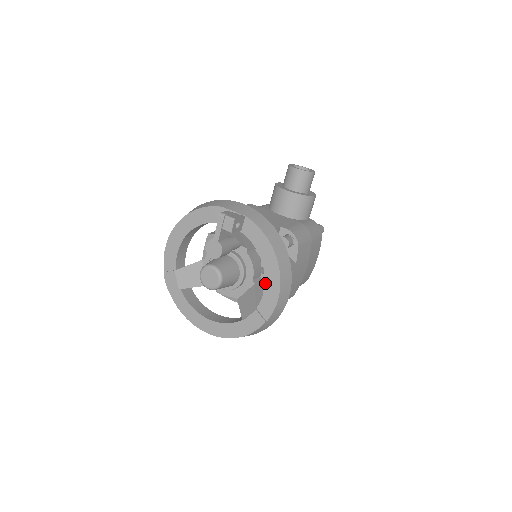
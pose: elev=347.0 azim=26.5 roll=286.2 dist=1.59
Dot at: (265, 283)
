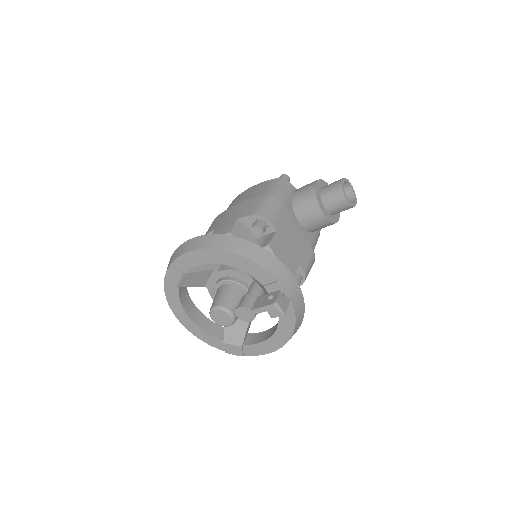
Dot at: (265, 341)
